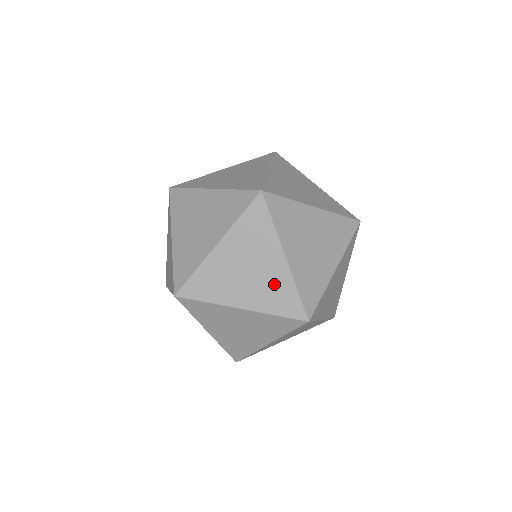
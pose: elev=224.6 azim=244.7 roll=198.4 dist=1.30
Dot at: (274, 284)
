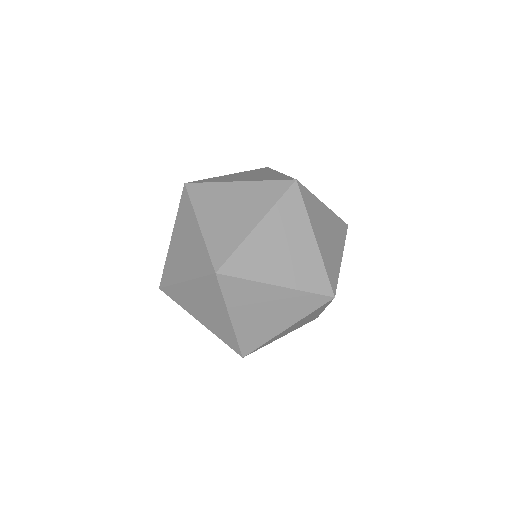
Dot at: (196, 251)
